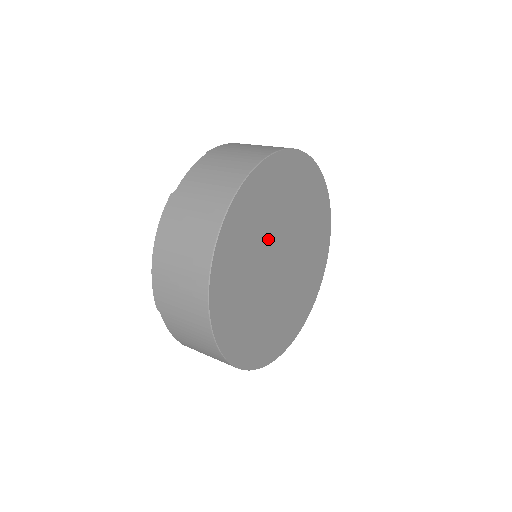
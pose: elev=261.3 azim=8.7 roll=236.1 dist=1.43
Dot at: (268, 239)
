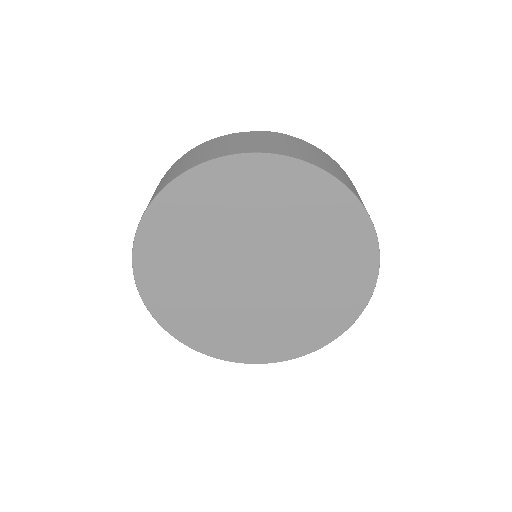
Dot at: (213, 280)
